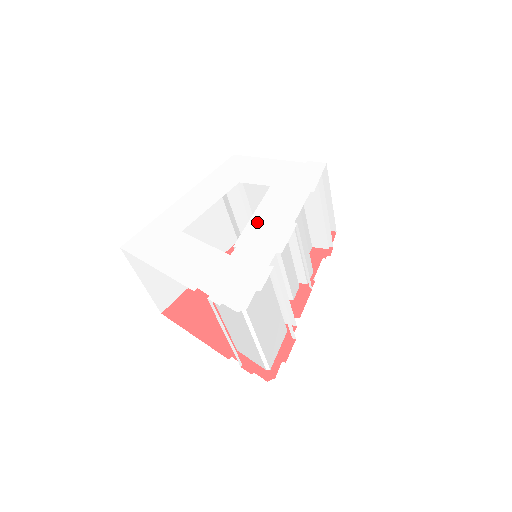
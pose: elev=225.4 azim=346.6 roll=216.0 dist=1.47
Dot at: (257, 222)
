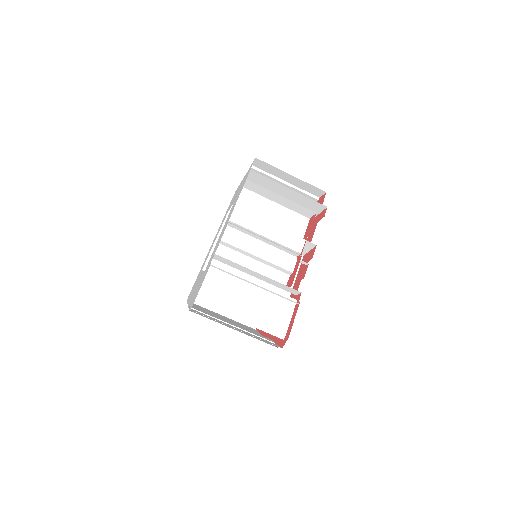
Dot at: occluded
